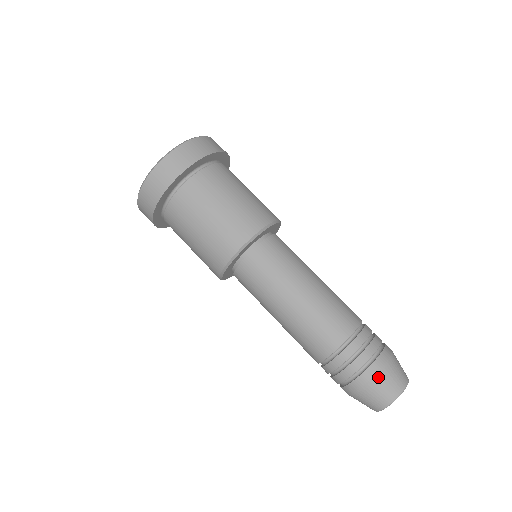
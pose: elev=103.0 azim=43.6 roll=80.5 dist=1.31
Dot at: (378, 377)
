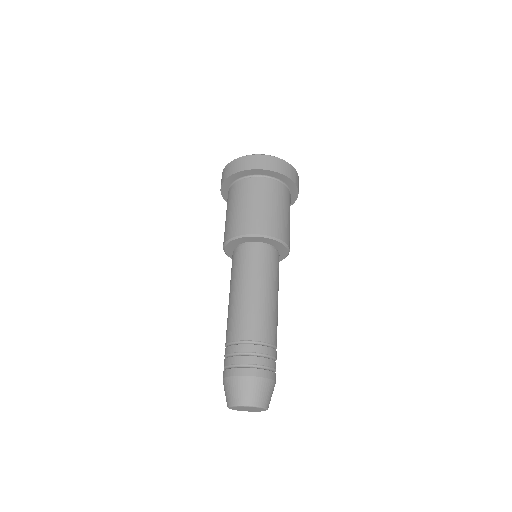
Dot at: (253, 380)
